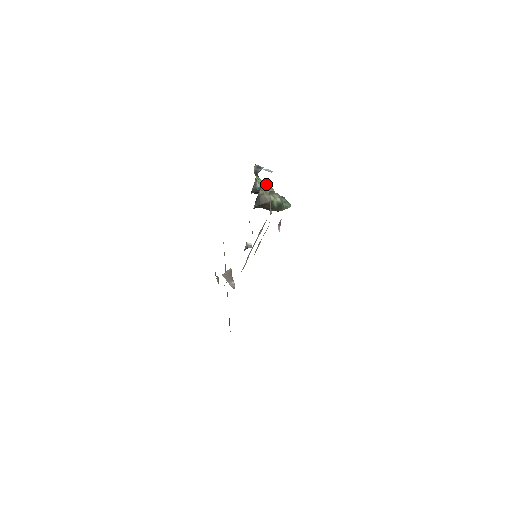
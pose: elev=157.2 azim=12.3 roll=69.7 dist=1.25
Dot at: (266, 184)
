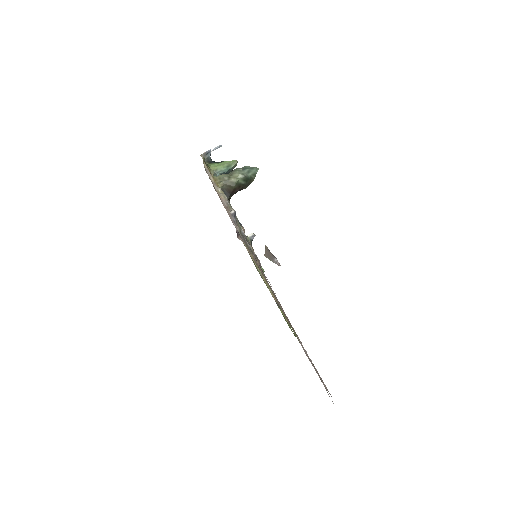
Dot at: (224, 164)
